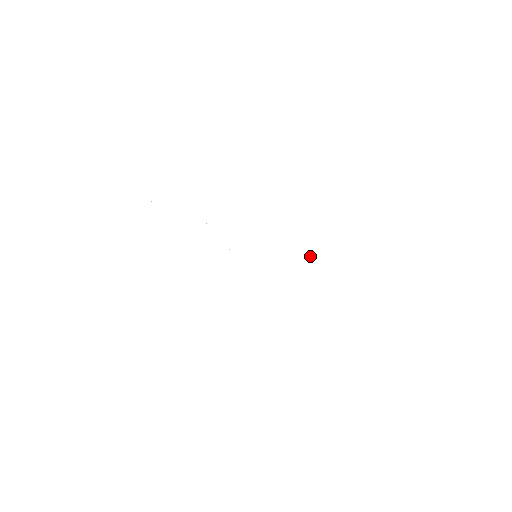
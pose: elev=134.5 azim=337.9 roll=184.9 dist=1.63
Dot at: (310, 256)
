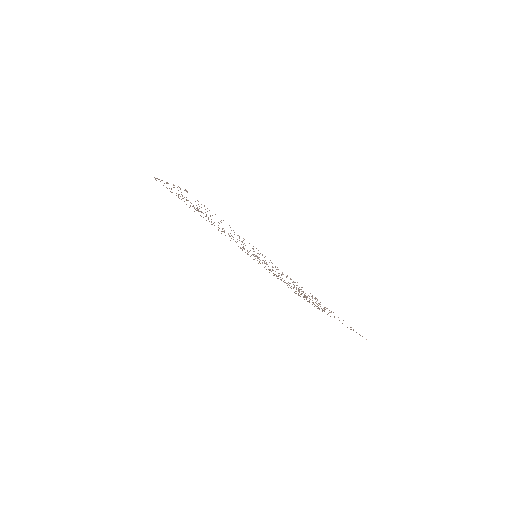
Dot at: (301, 291)
